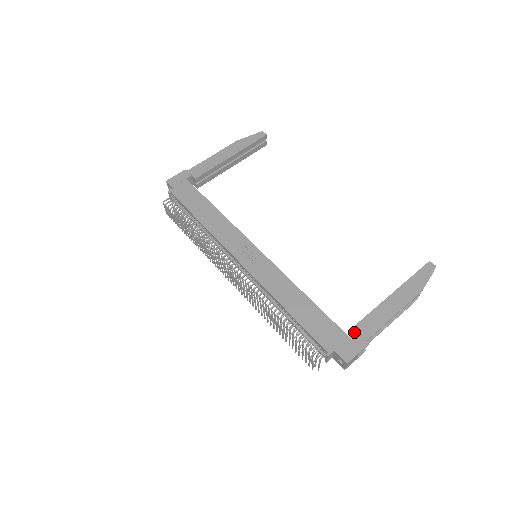
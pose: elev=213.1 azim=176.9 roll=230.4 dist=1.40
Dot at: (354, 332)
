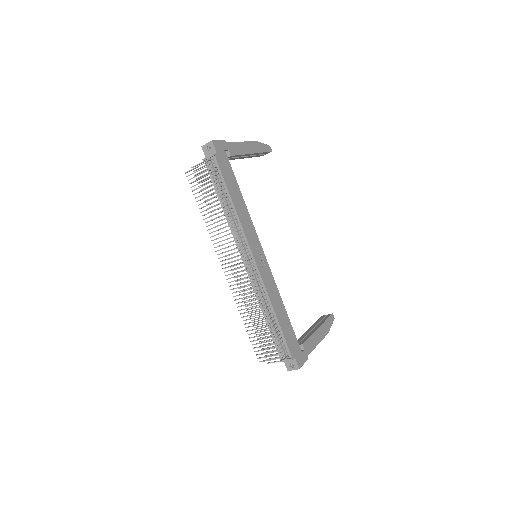
Dot at: (302, 347)
